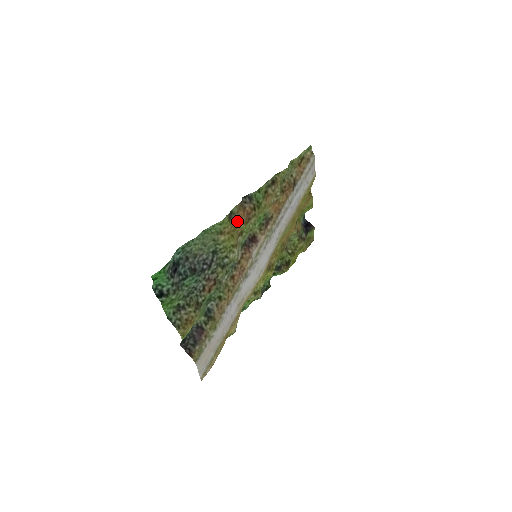
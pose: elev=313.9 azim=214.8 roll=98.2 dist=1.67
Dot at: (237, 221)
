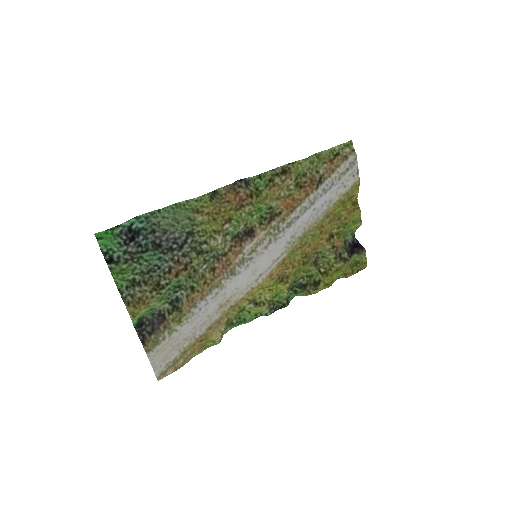
Dot at: (224, 204)
